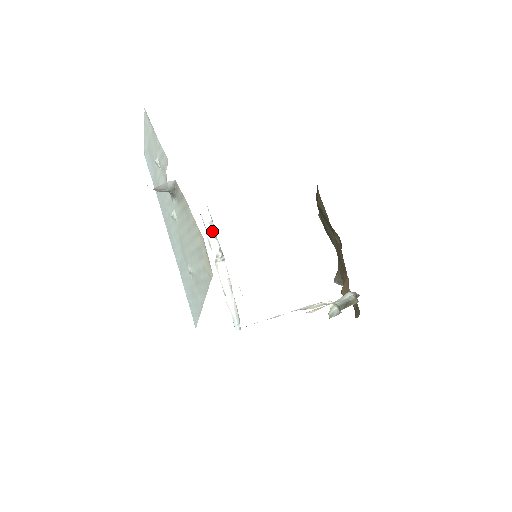
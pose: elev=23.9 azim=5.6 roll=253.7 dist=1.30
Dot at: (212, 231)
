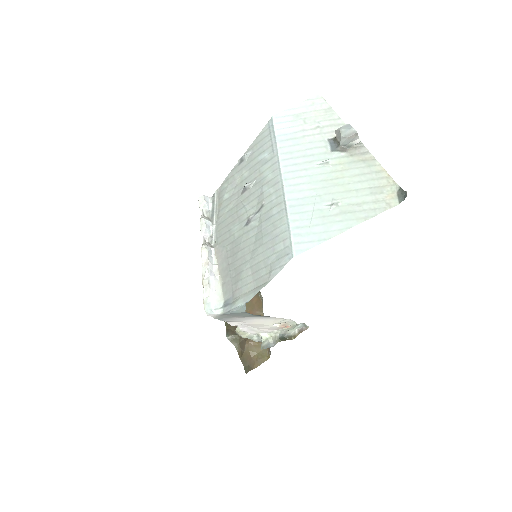
Dot at: (208, 218)
